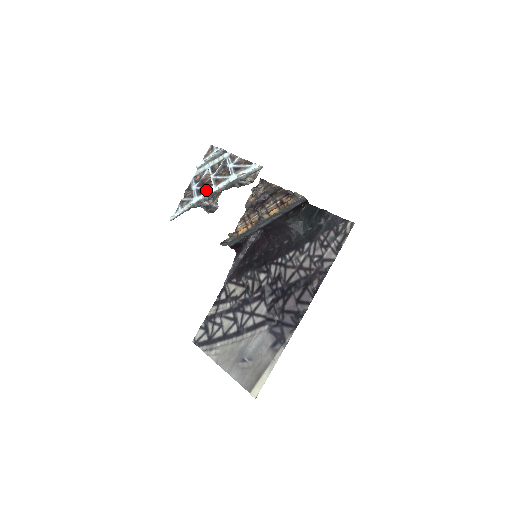
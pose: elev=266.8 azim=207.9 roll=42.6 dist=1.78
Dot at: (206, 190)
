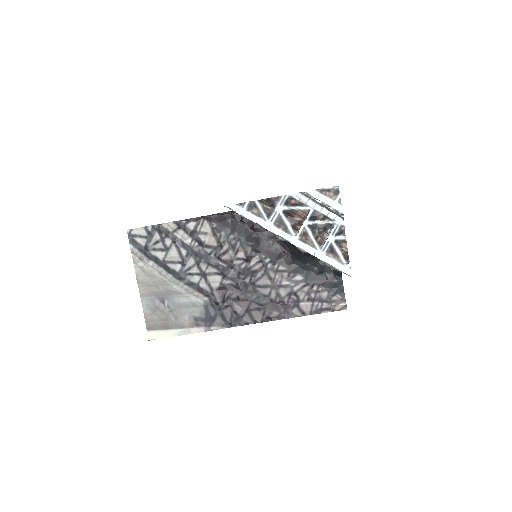
Dot at: (287, 231)
